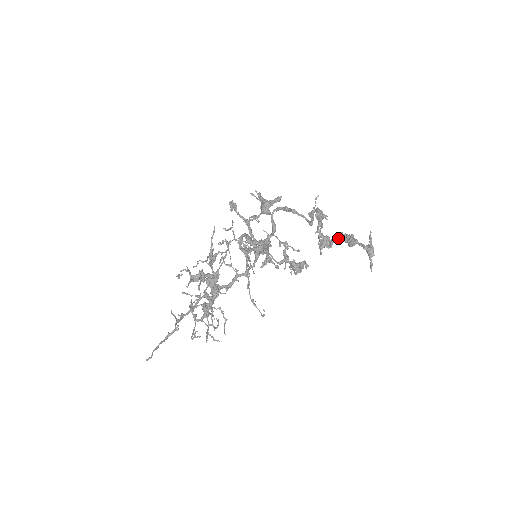
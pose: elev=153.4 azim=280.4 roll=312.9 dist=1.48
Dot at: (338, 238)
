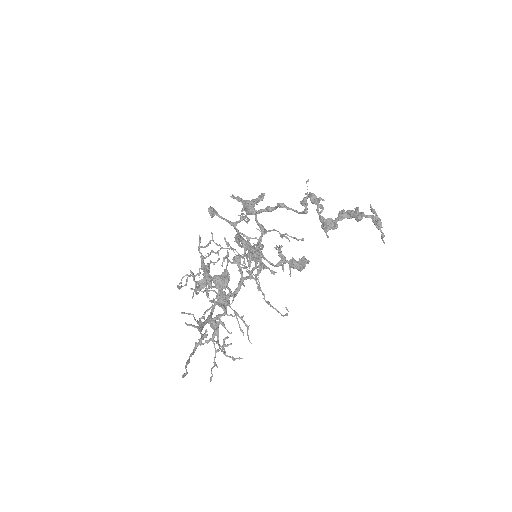
Dot at: (342, 216)
